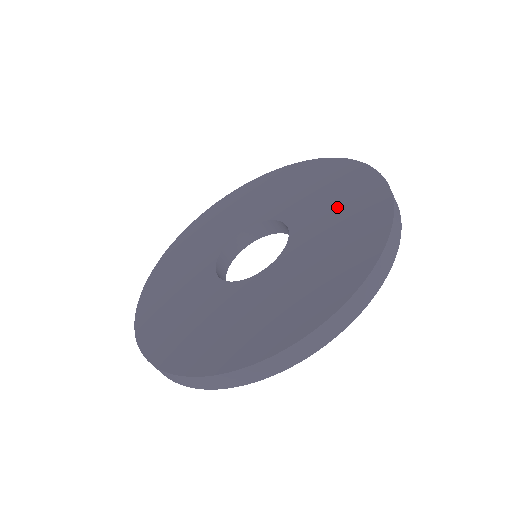
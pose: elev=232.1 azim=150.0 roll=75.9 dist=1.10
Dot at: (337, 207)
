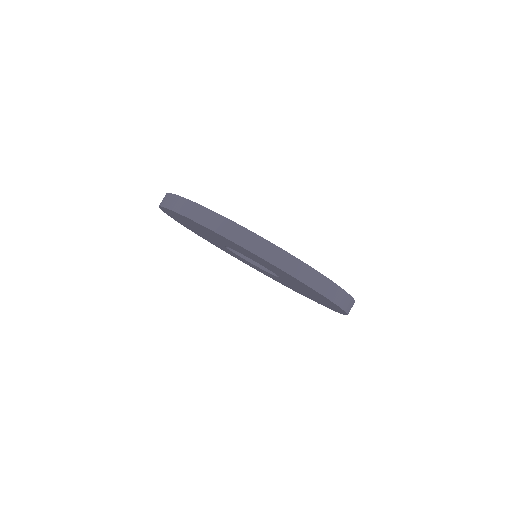
Dot at: occluded
